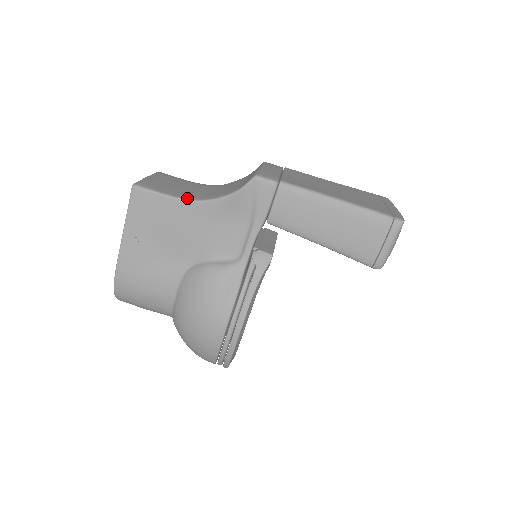
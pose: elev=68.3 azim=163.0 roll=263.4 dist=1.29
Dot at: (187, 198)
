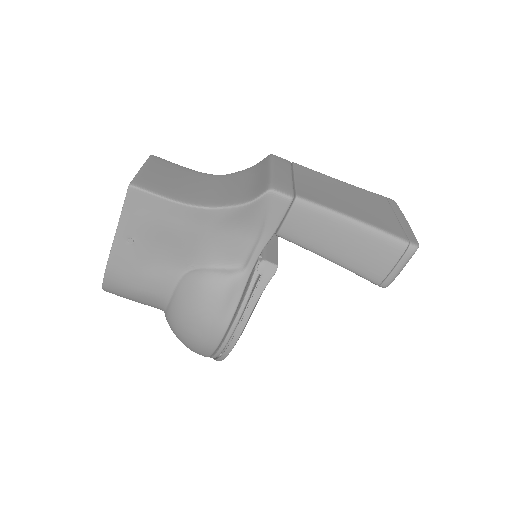
Dot at: (191, 203)
